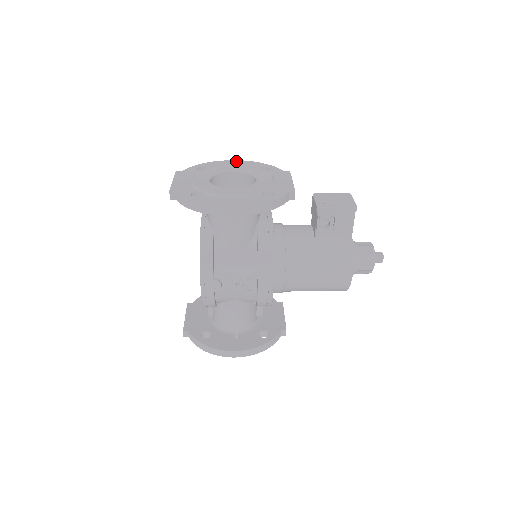
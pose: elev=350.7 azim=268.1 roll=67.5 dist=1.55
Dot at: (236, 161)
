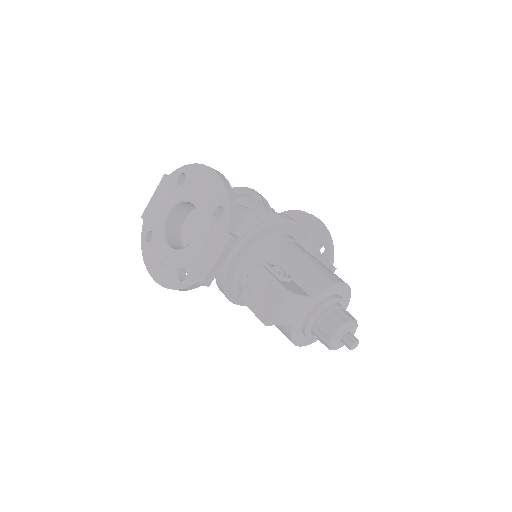
Dot at: (213, 175)
